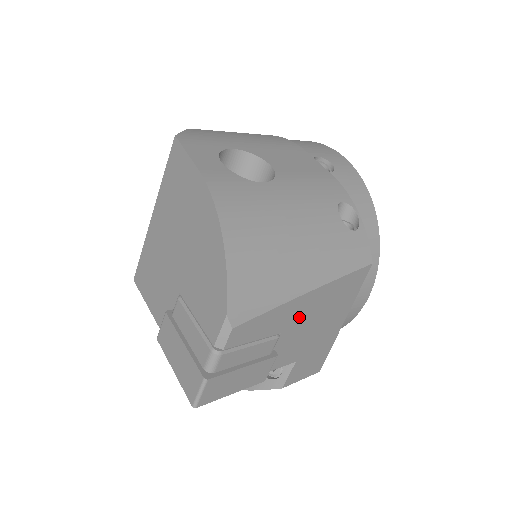
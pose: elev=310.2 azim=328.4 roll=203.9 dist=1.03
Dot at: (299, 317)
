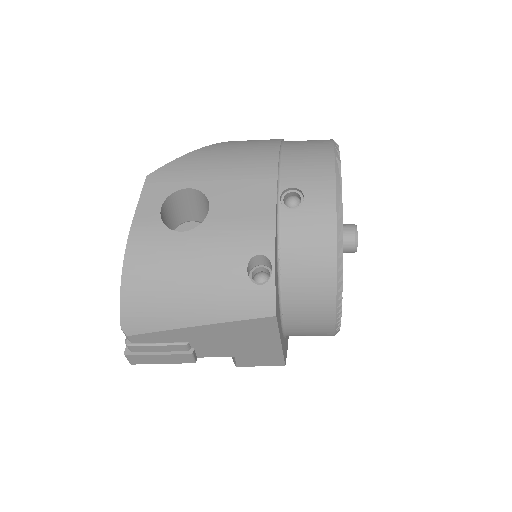
Dot at: (202, 337)
